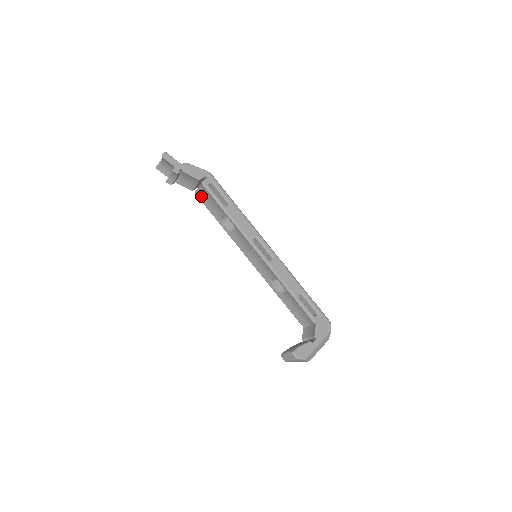
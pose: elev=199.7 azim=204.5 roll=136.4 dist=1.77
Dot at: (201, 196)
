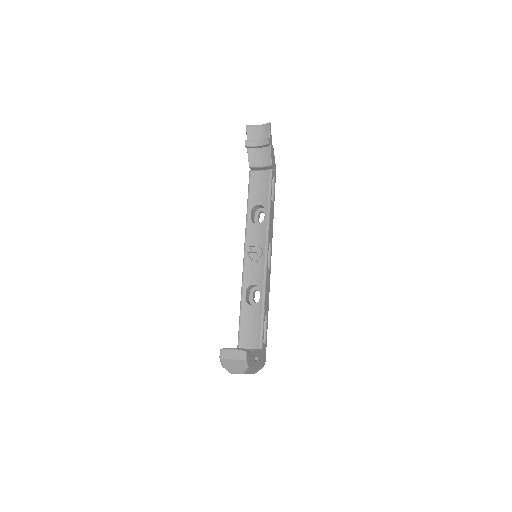
Dot at: (254, 177)
